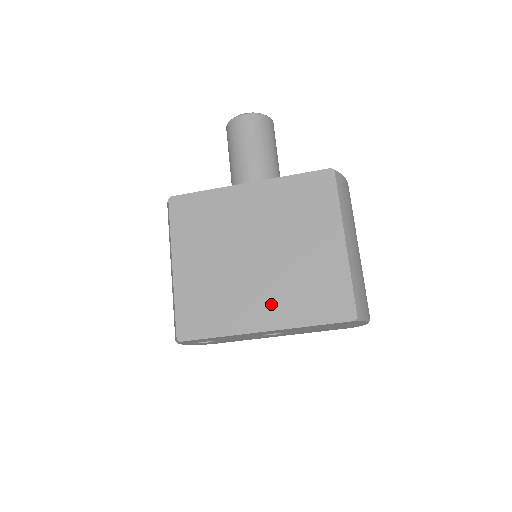
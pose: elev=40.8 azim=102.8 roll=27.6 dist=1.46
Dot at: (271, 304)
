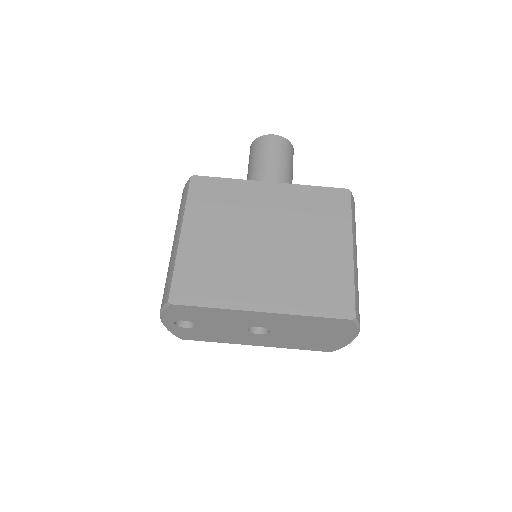
Dot at: (273, 288)
